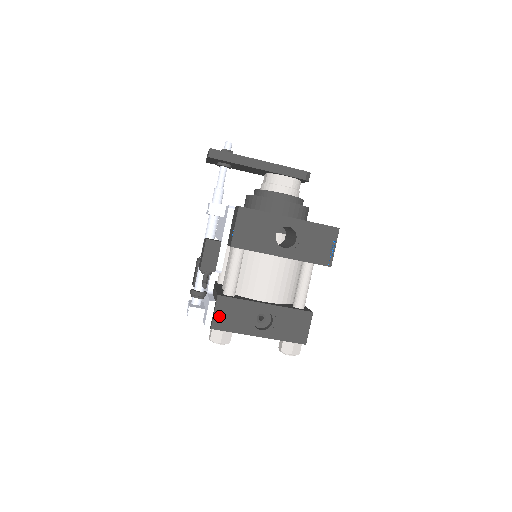
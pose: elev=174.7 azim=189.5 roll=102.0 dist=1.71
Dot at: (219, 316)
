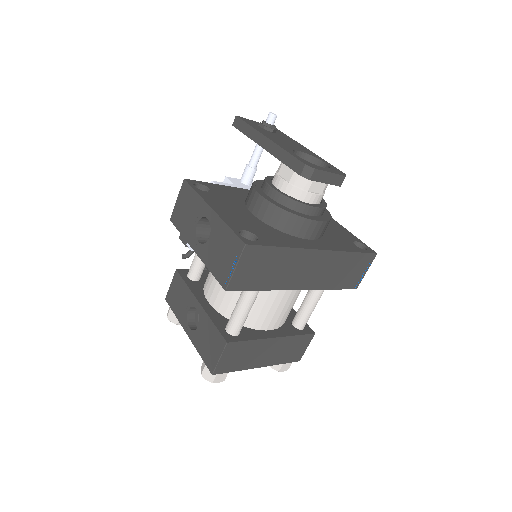
Dot at: (172, 290)
